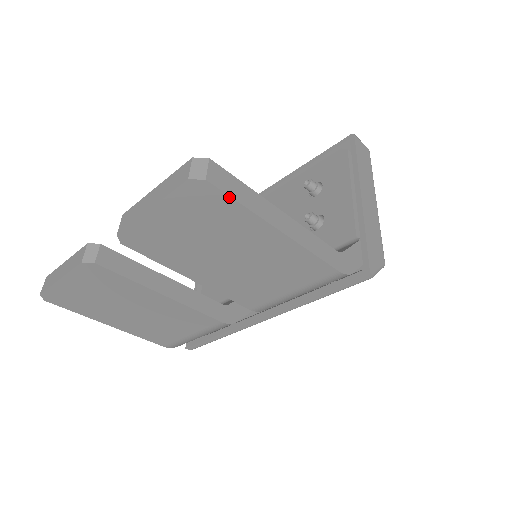
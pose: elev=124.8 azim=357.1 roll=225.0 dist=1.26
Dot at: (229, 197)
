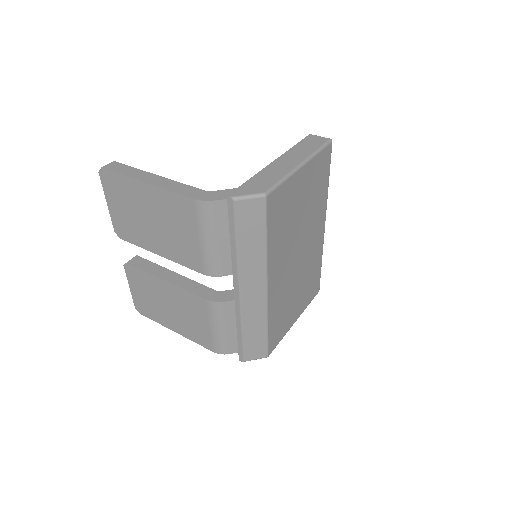
Dot at: (114, 172)
